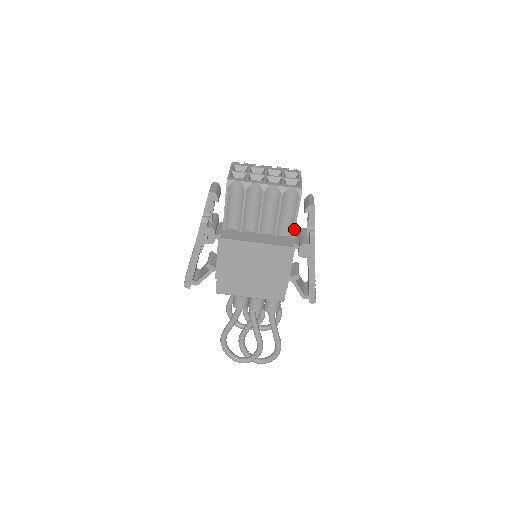
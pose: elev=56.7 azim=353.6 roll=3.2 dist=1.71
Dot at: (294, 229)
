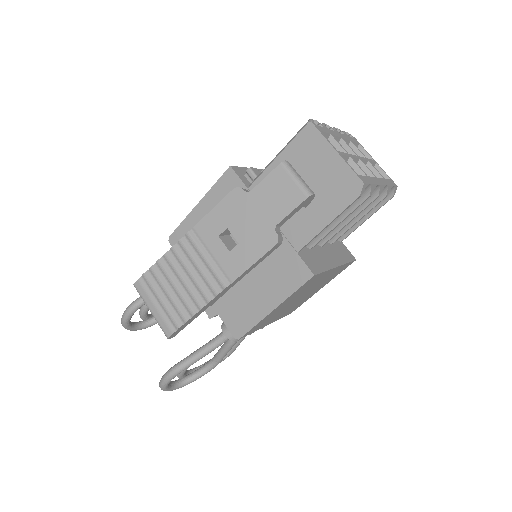
Dot at: occluded
